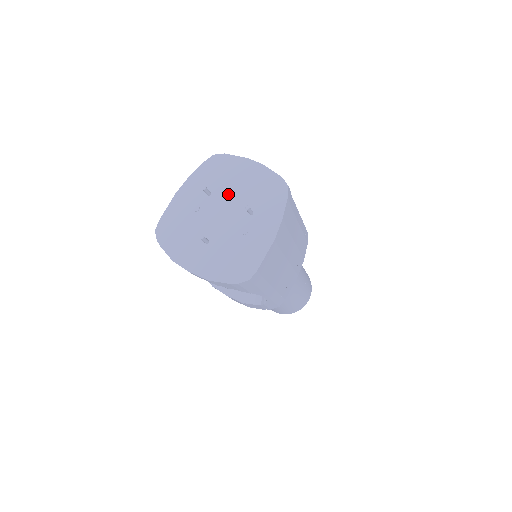
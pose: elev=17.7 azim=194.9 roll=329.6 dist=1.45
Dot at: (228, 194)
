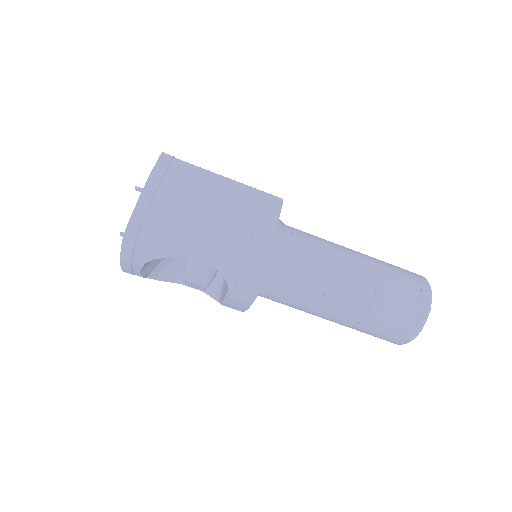
Dot at: occluded
